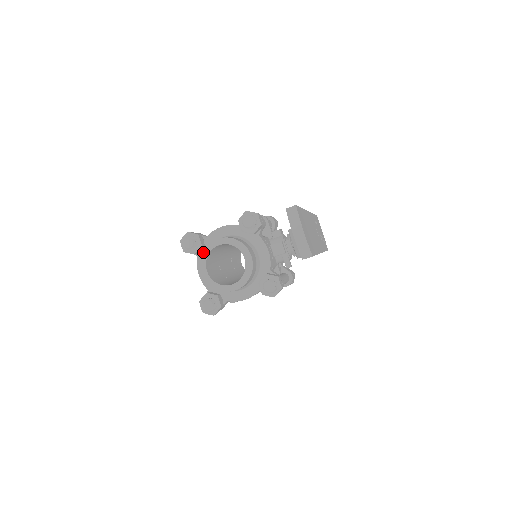
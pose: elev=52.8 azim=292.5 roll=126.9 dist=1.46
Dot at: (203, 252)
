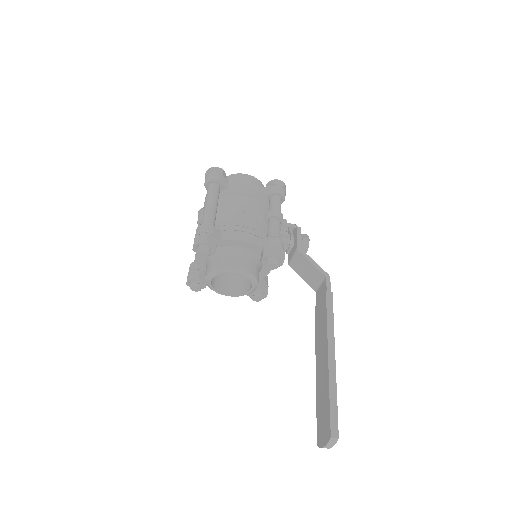
Dot at: (215, 269)
